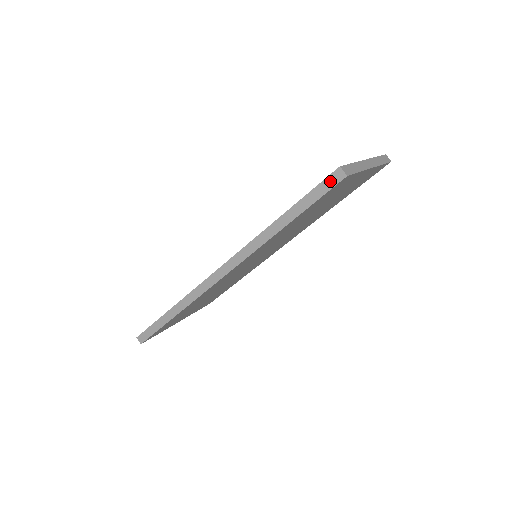
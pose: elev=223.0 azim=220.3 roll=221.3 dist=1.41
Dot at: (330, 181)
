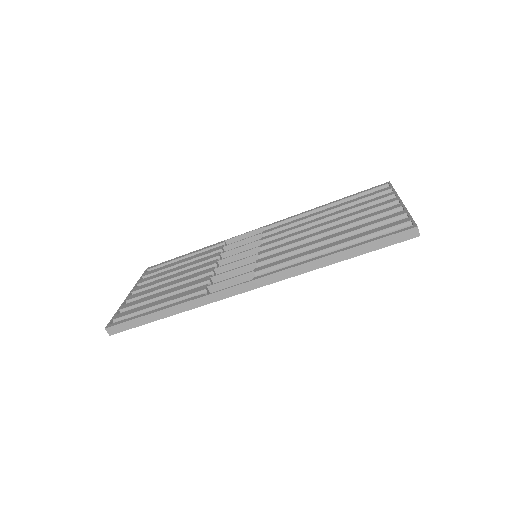
Dot at: (403, 236)
